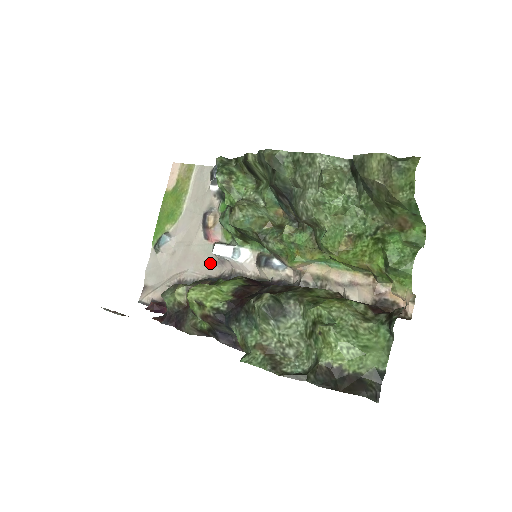
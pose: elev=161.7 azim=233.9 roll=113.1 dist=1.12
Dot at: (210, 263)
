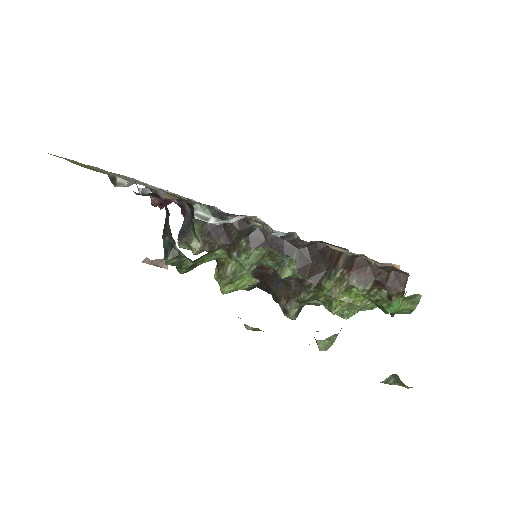
Dot at: occluded
